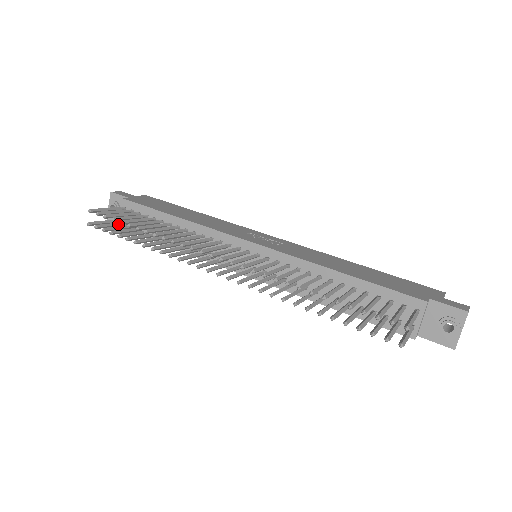
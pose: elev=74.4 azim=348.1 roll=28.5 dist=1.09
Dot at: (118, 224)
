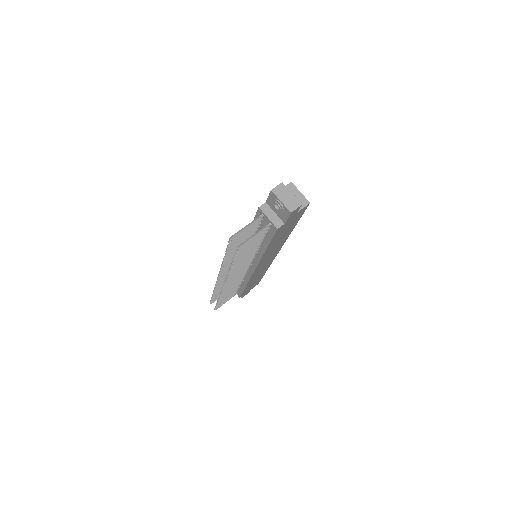
Dot at: occluded
